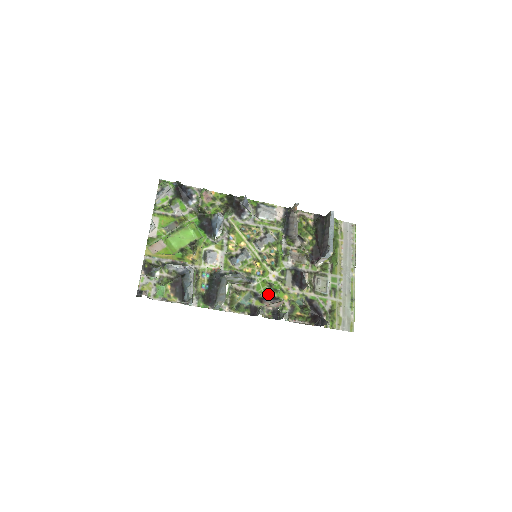
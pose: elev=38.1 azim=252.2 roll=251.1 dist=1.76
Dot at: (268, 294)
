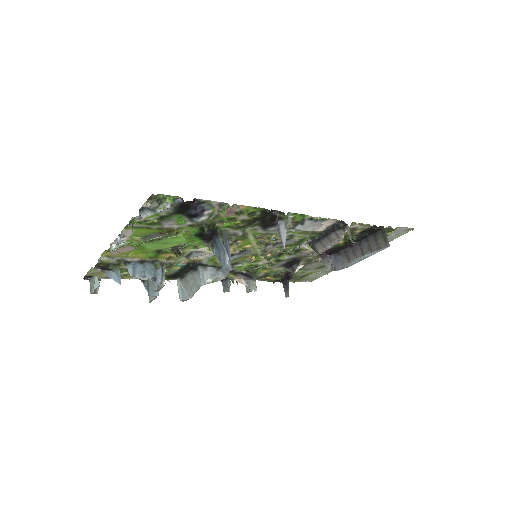
Dot at: (247, 272)
